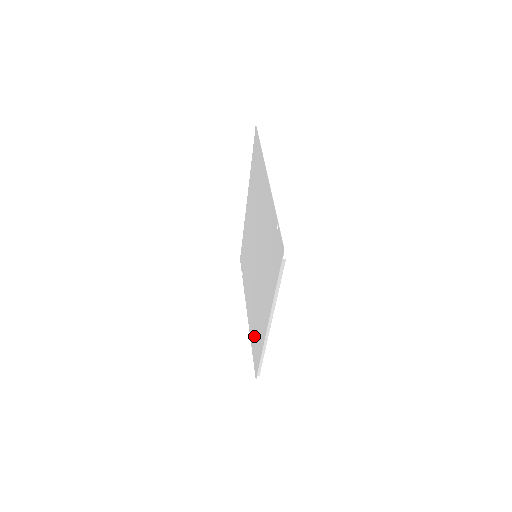
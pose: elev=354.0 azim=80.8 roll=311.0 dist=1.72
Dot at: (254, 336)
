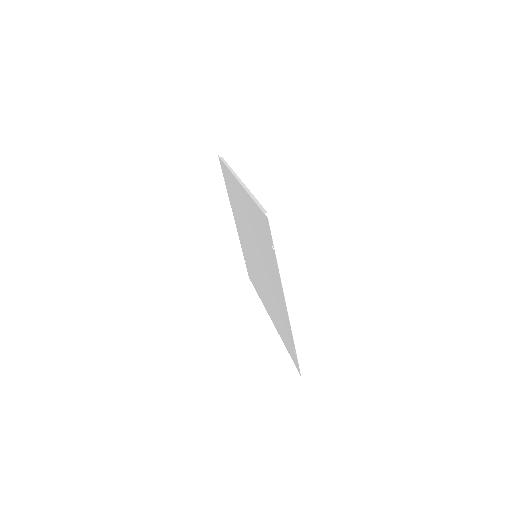
Dot at: (248, 265)
